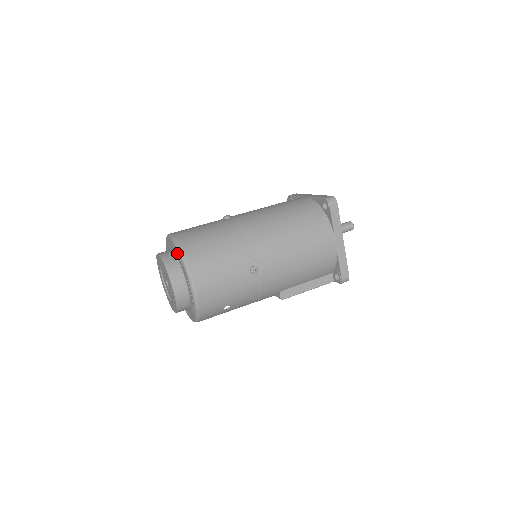
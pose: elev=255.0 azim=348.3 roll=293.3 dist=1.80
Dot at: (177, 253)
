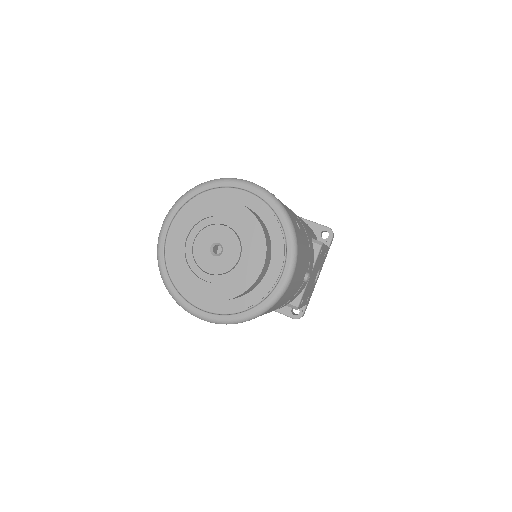
Dot at: (192, 199)
